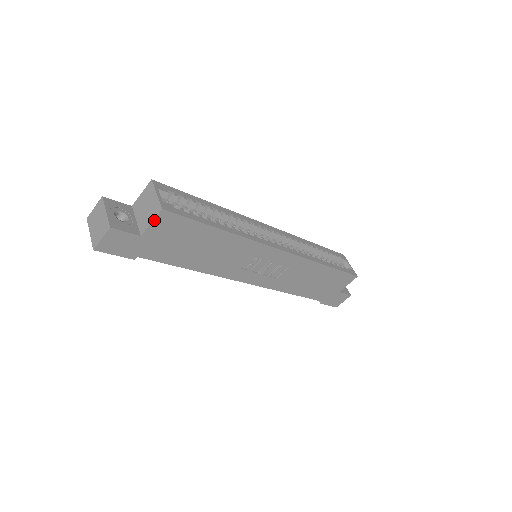
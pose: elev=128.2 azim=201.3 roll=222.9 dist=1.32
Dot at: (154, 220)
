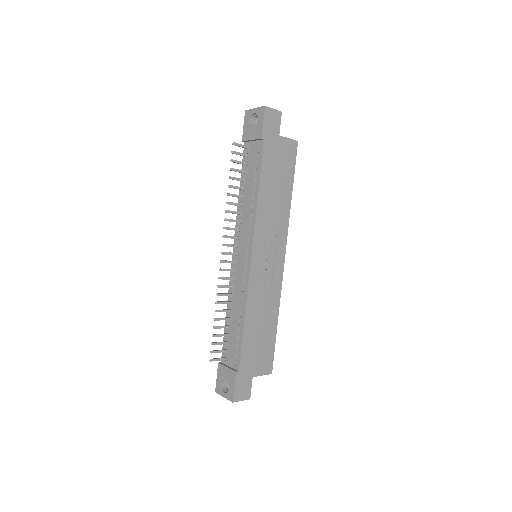
Dot at: (290, 139)
